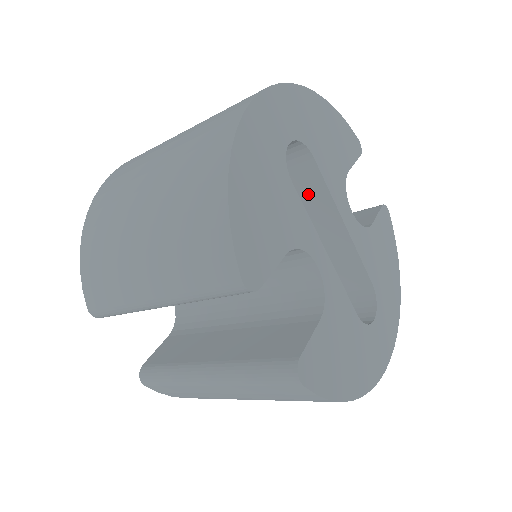
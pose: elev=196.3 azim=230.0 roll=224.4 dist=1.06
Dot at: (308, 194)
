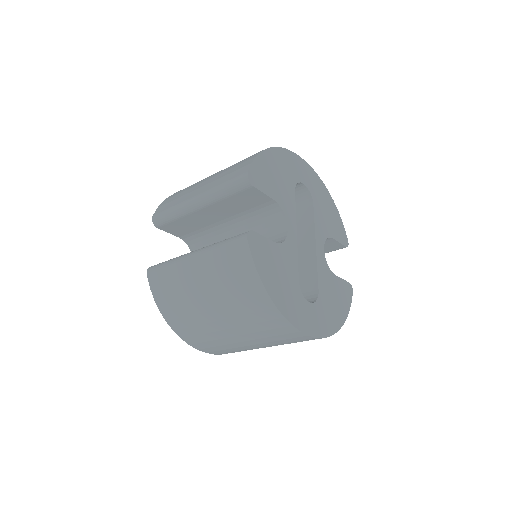
Dot at: (303, 226)
